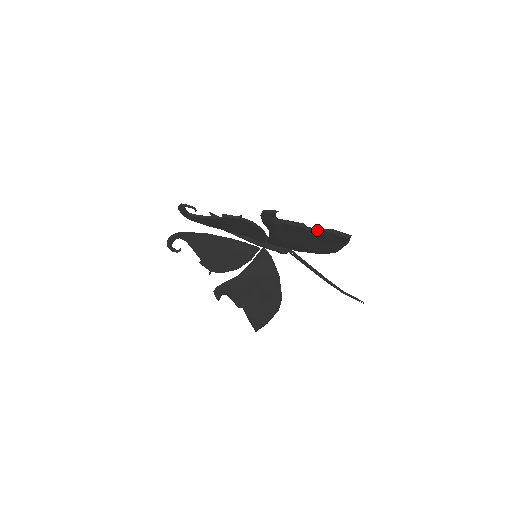
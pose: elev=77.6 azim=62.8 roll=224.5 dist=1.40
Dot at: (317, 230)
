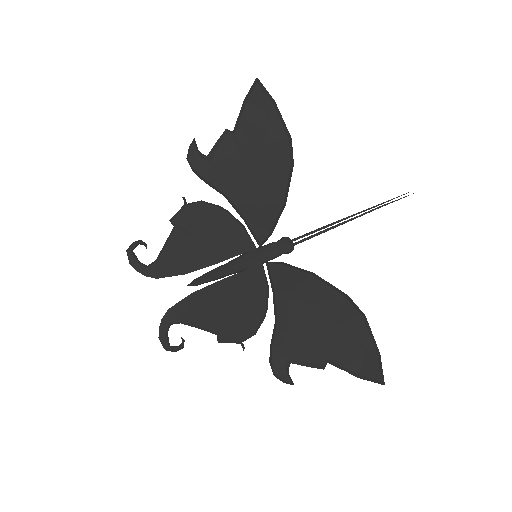
Dot at: (239, 118)
